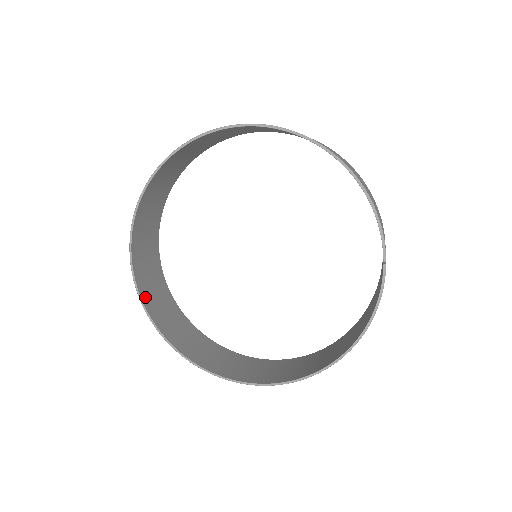
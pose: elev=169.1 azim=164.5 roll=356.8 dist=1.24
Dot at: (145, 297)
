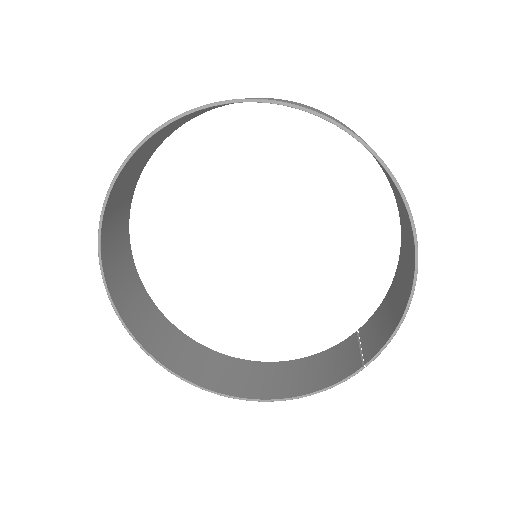
Dot at: (110, 204)
